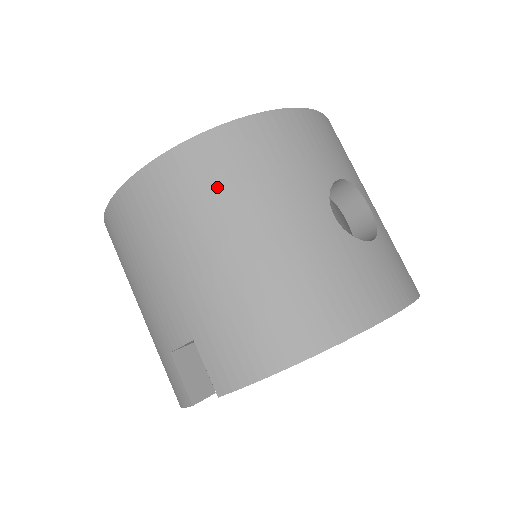
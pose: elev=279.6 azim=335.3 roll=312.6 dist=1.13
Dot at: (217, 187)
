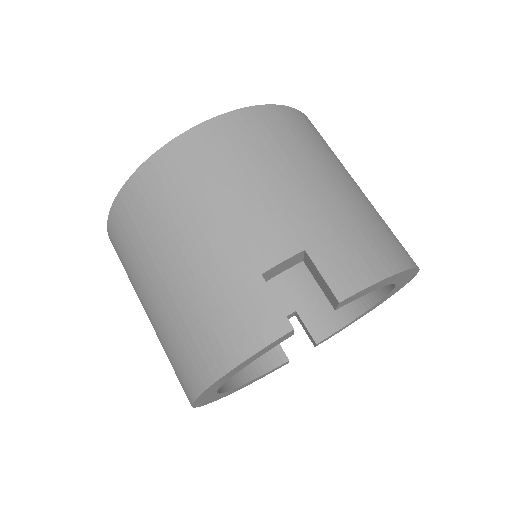
Dot at: (307, 140)
